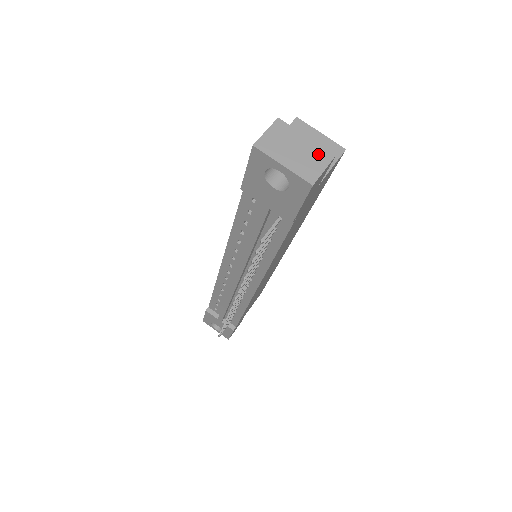
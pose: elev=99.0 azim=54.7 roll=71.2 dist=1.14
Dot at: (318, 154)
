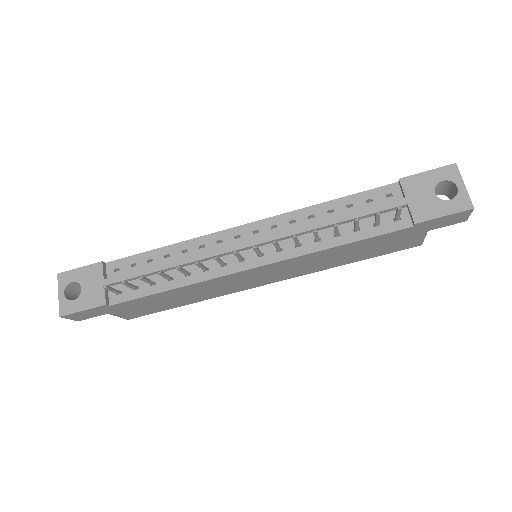
Dot at: occluded
